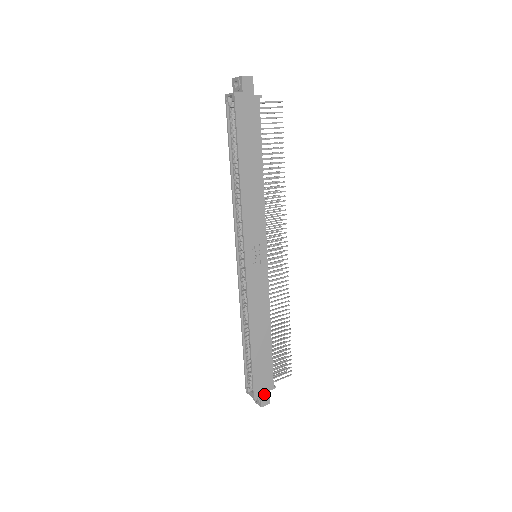
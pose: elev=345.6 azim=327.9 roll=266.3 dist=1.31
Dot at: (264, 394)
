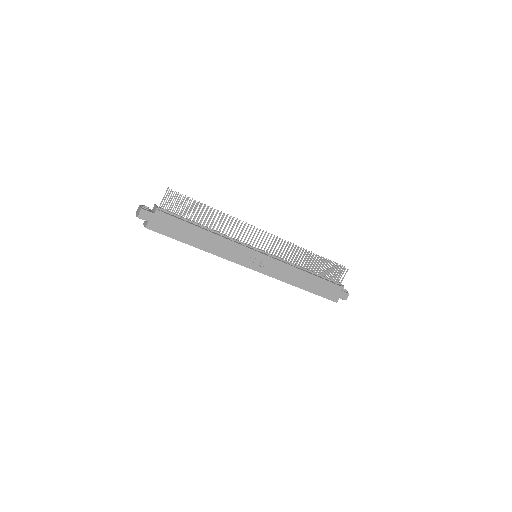
Dot at: (340, 295)
